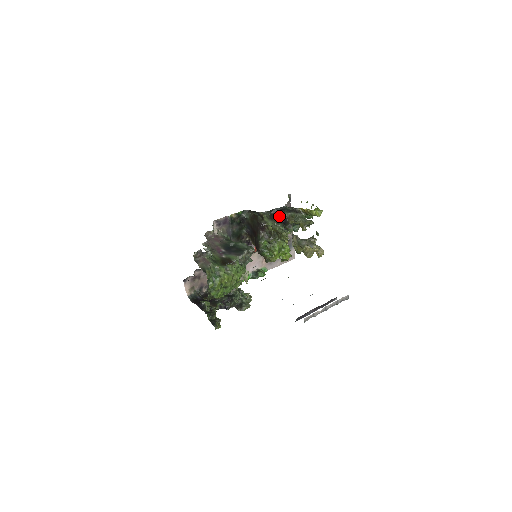
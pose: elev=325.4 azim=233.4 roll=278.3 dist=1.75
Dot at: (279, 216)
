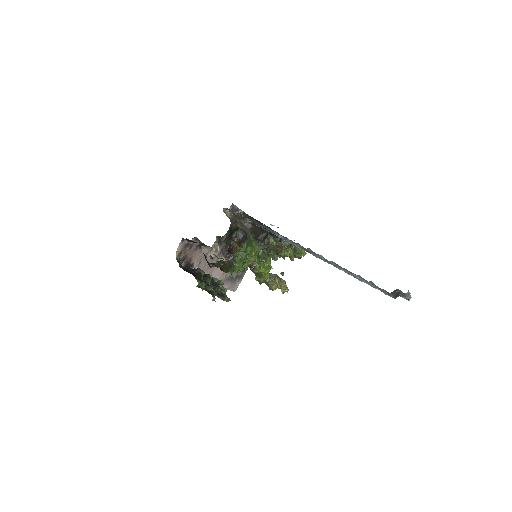
Dot at: (276, 237)
